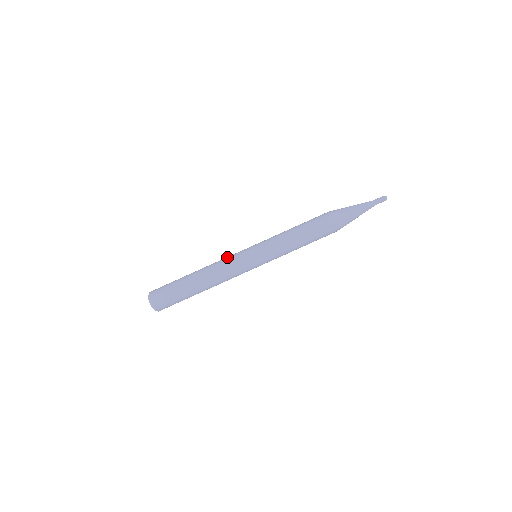
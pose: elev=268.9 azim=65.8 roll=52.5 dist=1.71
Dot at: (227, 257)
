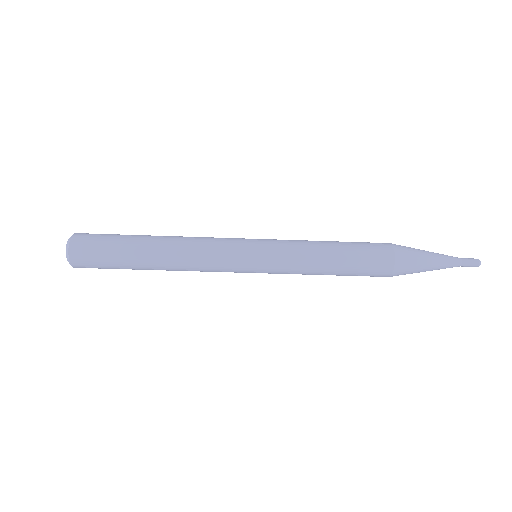
Dot at: (213, 239)
